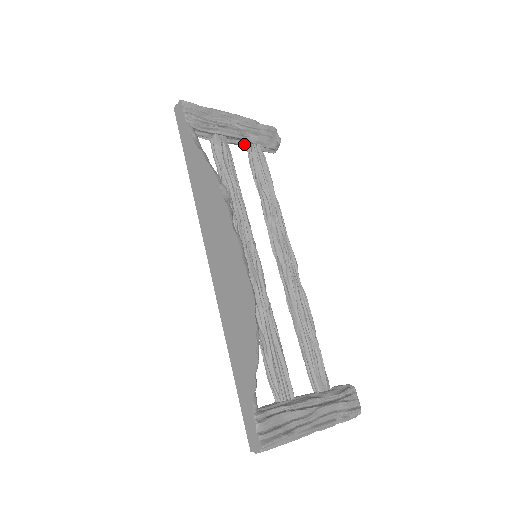
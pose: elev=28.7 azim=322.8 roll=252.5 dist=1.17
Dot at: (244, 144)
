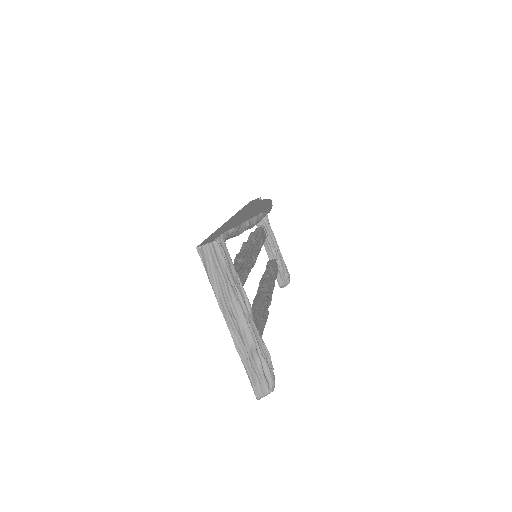
Dot at: (271, 255)
